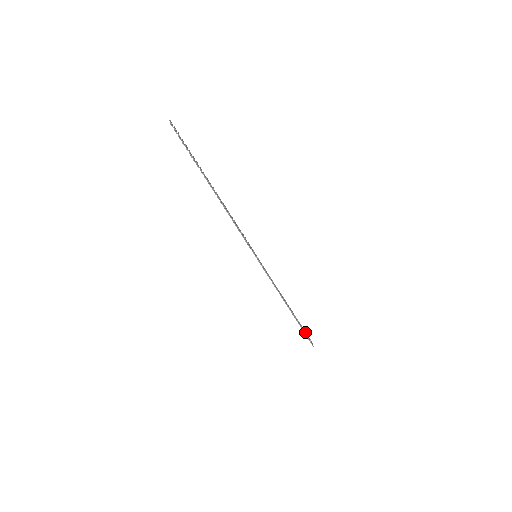
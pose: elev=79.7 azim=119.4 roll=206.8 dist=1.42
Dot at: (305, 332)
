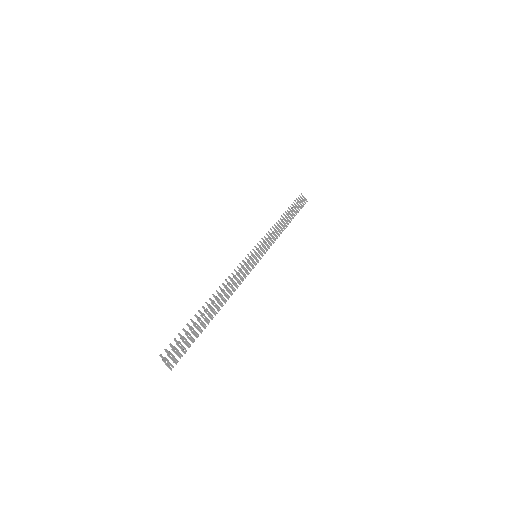
Dot at: (297, 201)
